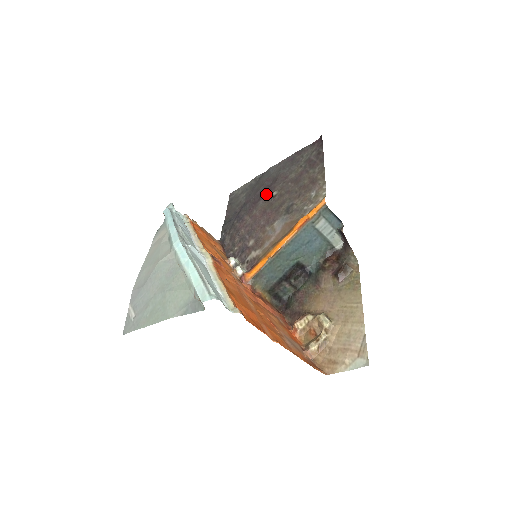
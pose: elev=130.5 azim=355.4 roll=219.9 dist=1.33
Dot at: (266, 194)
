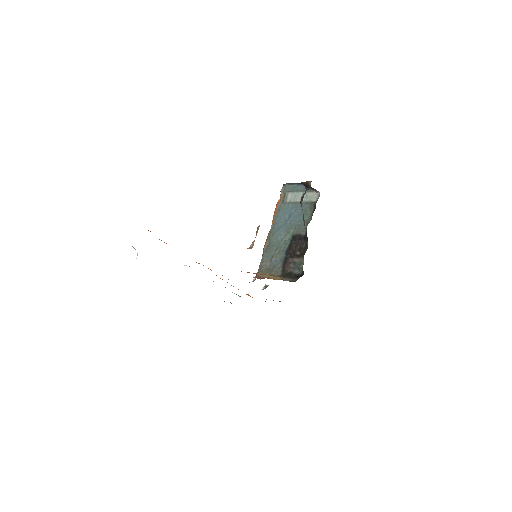
Dot at: occluded
